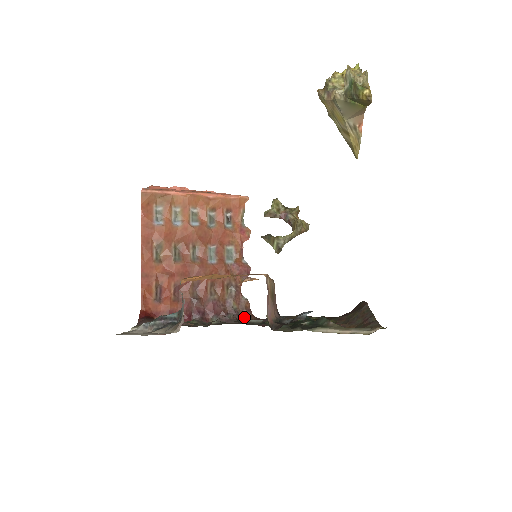
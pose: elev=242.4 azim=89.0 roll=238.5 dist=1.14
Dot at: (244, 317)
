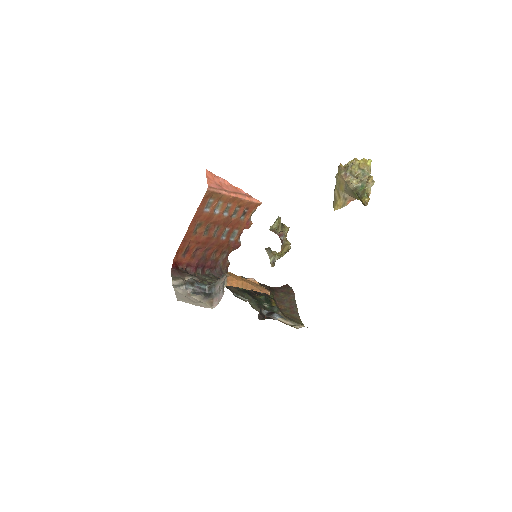
Dot at: occluded
